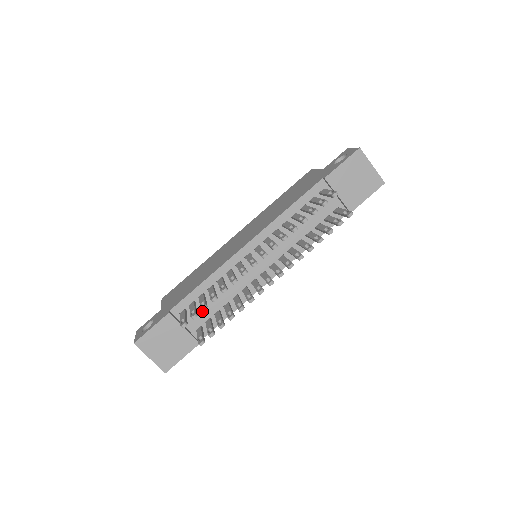
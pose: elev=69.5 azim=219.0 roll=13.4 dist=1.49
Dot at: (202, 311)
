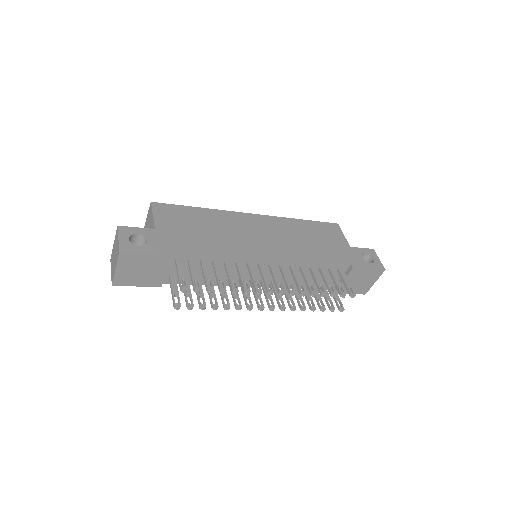
Dot at: occluded
